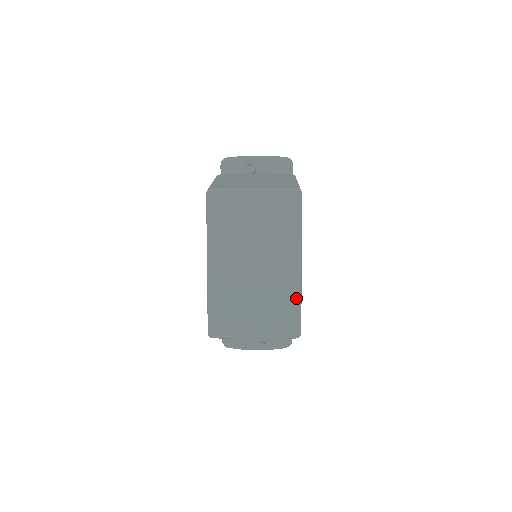
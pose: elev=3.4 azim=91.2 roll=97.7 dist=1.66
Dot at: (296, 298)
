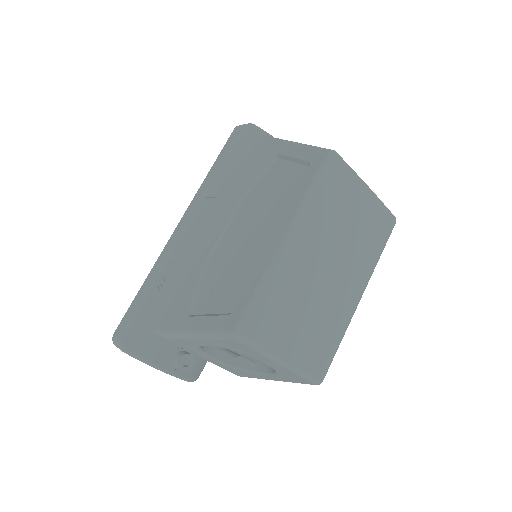
Dot at: (342, 335)
